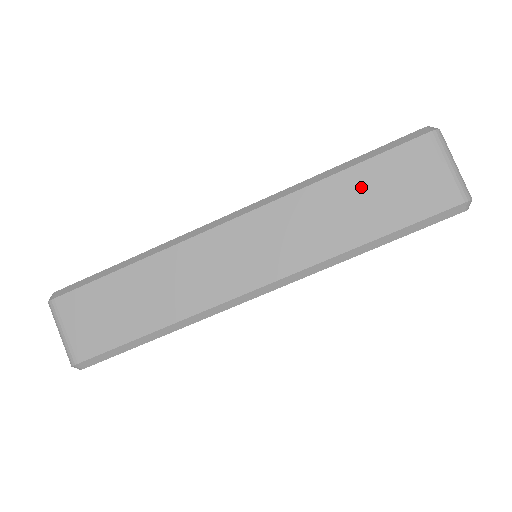
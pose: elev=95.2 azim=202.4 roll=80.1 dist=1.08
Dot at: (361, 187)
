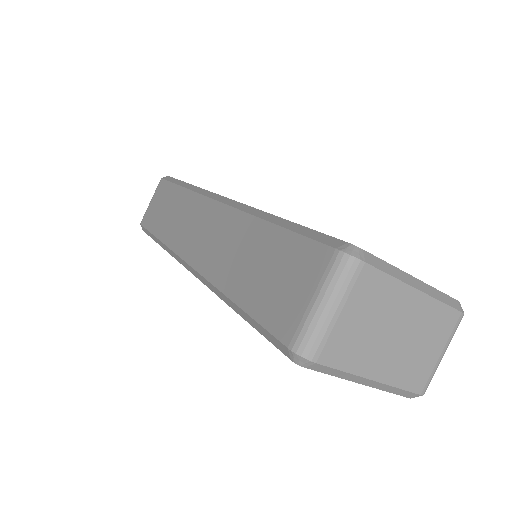
Dot at: (266, 250)
